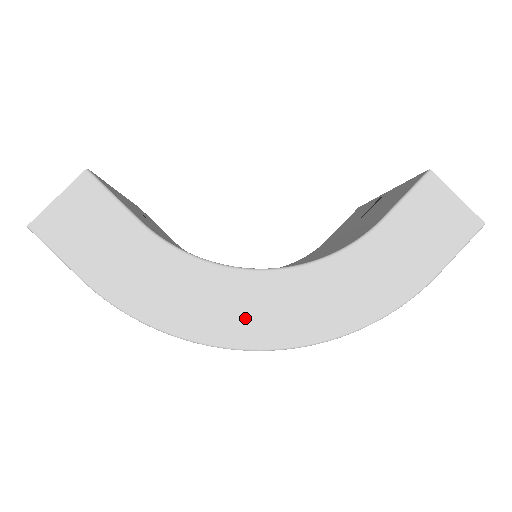
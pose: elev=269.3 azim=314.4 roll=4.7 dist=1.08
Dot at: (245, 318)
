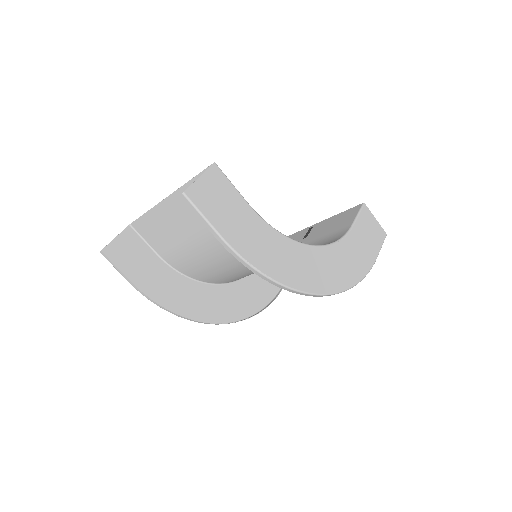
Dot at: (308, 274)
